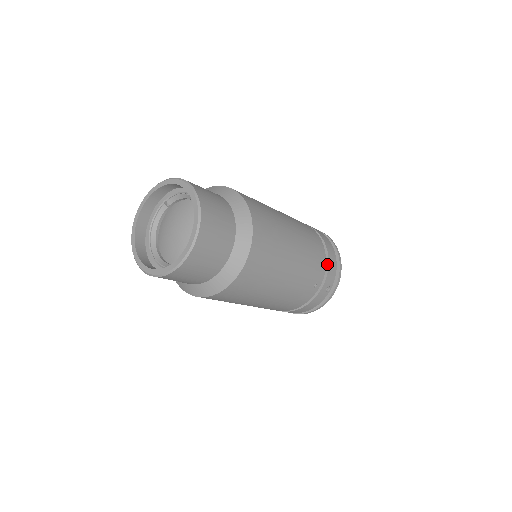
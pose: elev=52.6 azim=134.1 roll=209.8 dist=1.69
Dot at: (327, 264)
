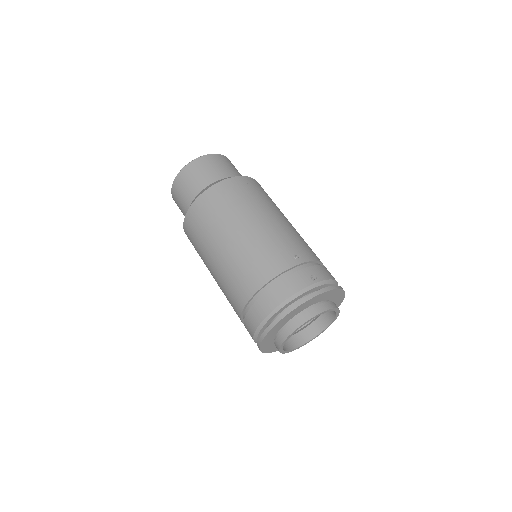
Dot at: occluded
